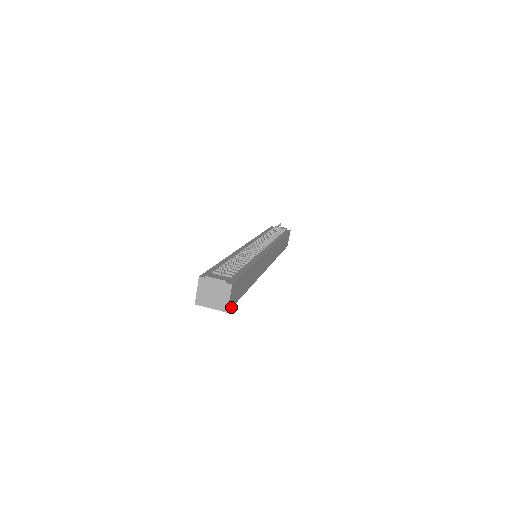
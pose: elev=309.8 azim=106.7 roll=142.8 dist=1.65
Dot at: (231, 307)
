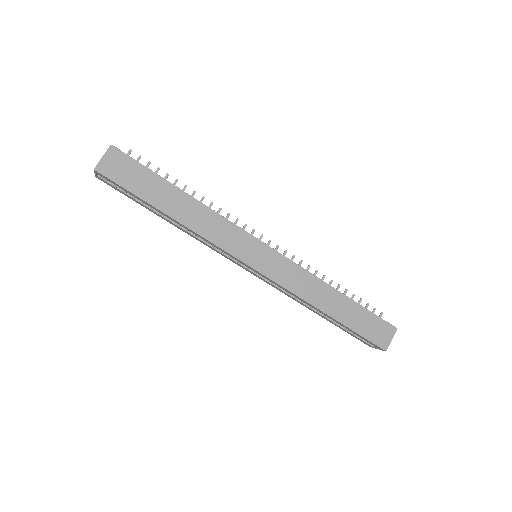
Dot at: (108, 177)
